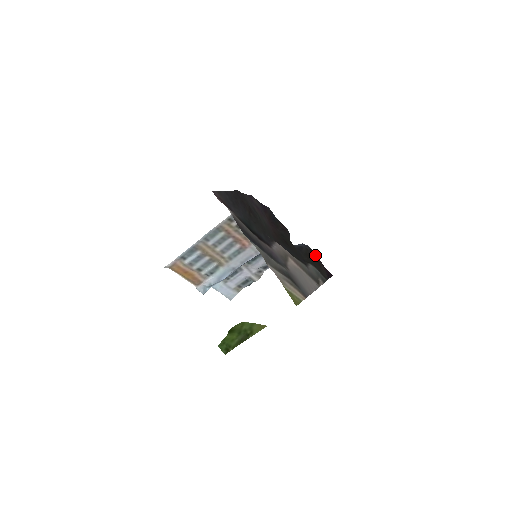
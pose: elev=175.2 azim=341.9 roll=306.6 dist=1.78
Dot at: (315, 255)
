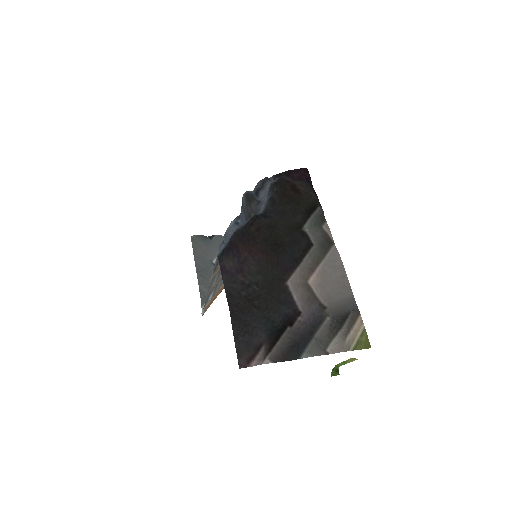
Dot at: (284, 183)
